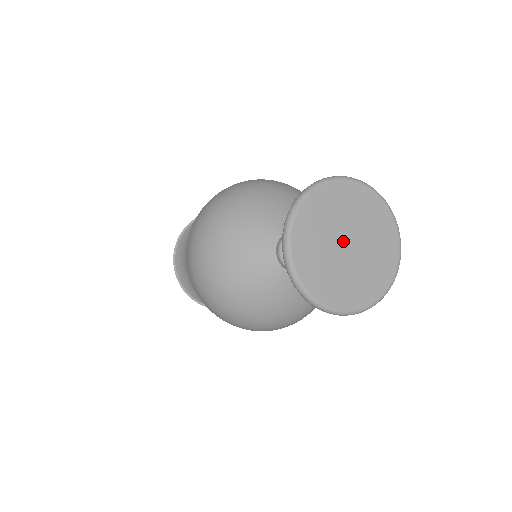
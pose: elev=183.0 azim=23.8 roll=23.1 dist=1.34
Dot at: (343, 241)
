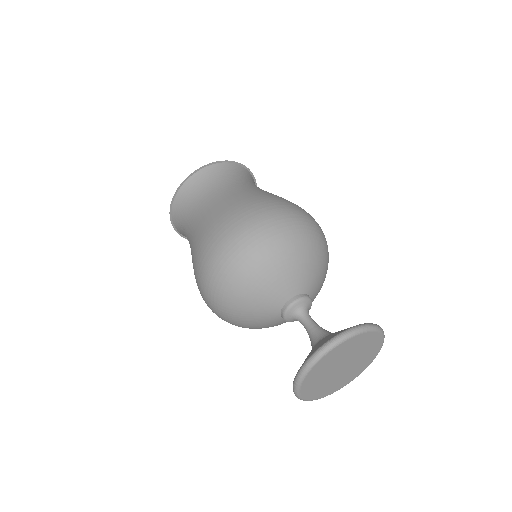
Dot at: (341, 366)
